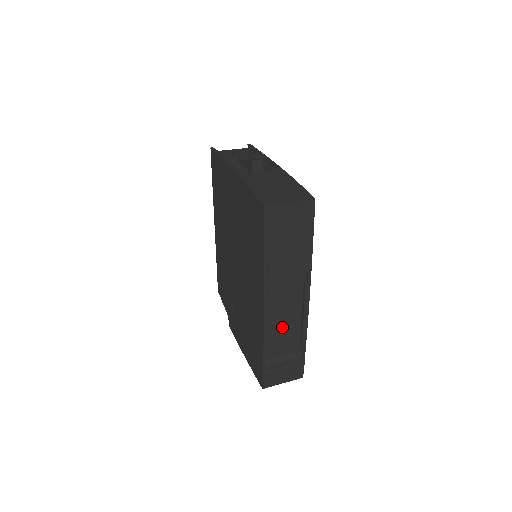
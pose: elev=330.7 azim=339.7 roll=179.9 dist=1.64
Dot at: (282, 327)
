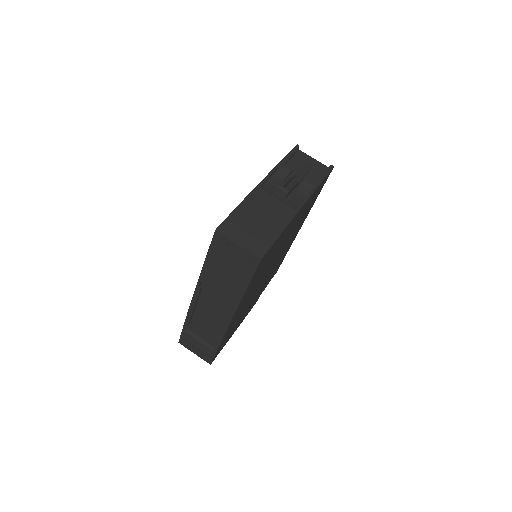
Dot at: (206, 320)
